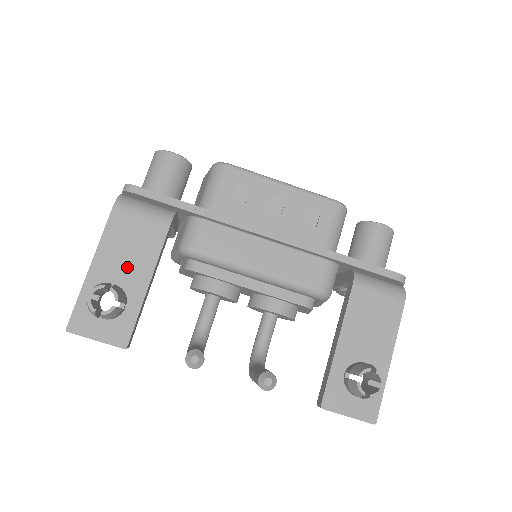
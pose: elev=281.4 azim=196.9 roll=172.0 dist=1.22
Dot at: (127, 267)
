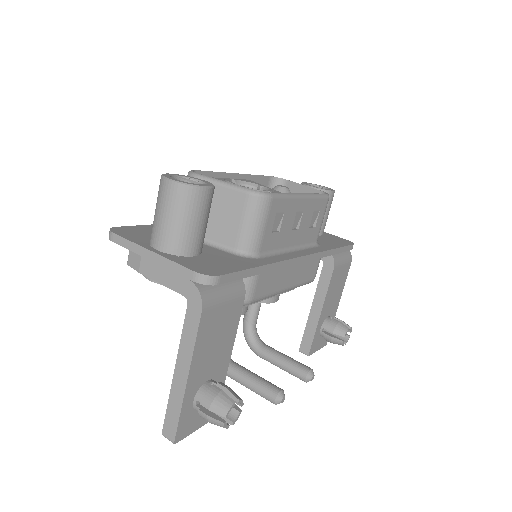
Dot at: (215, 358)
